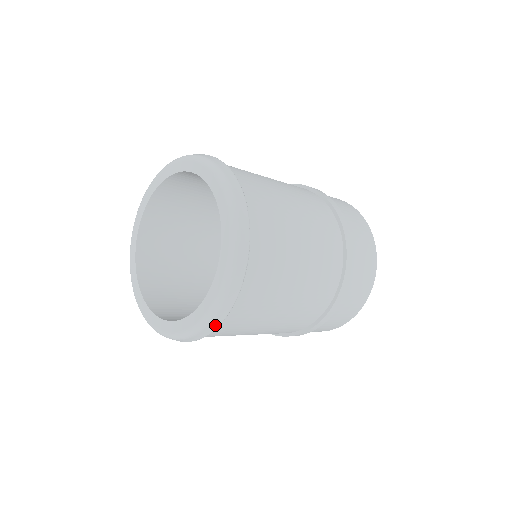
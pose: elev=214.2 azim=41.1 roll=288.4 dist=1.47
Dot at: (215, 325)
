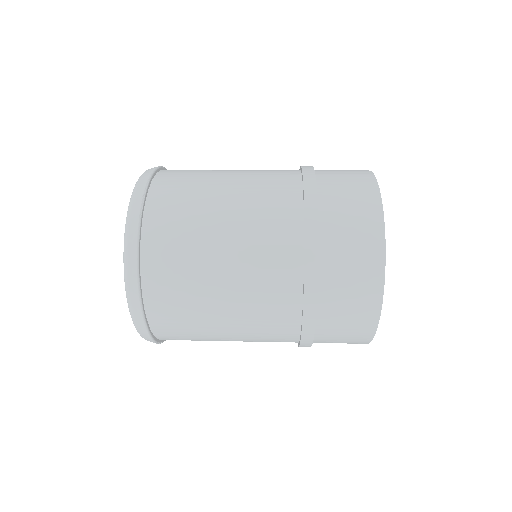
Dot at: (134, 276)
